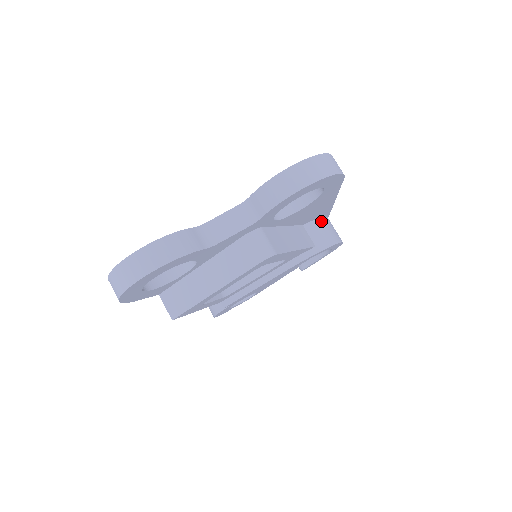
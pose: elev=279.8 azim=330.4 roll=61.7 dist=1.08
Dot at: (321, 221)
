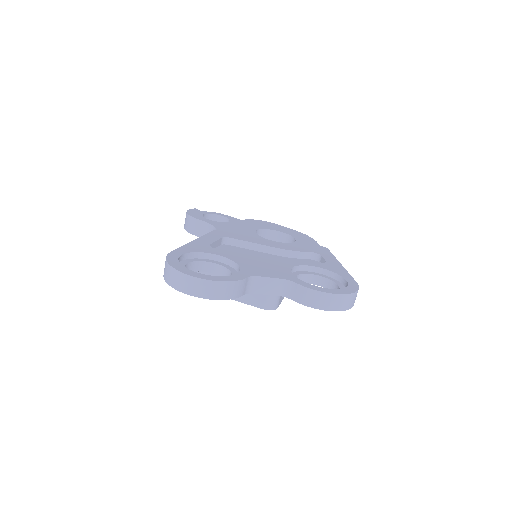
Dot at: occluded
